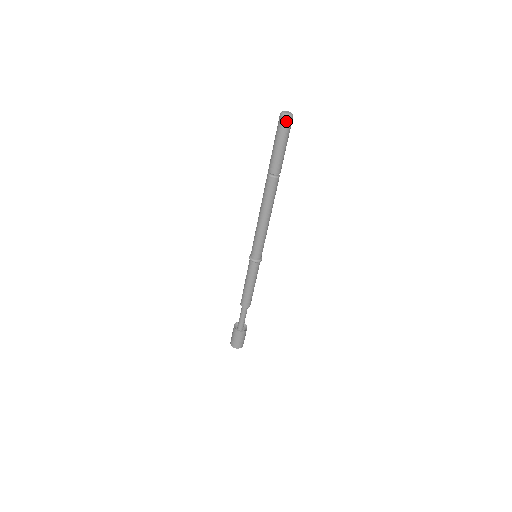
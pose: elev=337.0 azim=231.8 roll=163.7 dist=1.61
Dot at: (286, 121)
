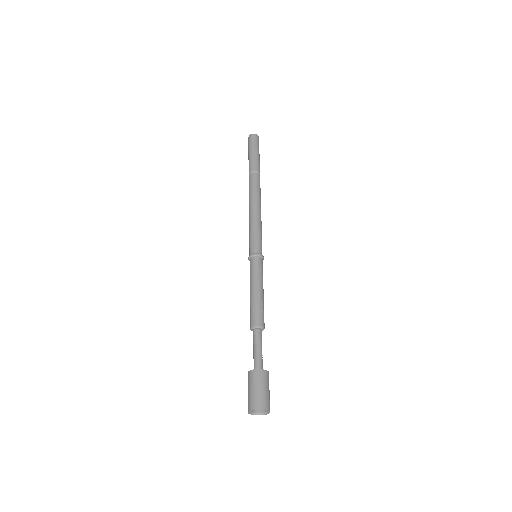
Dot at: (251, 137)
